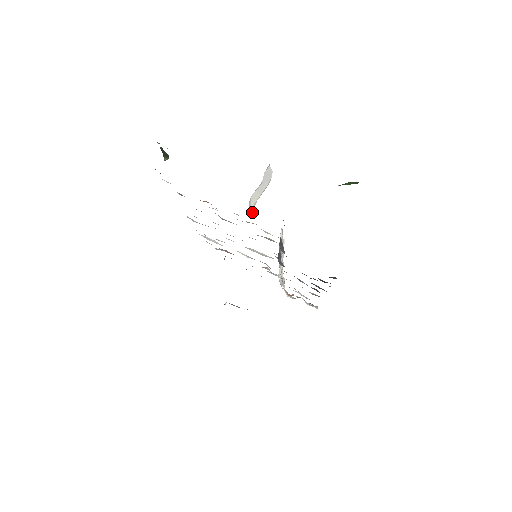
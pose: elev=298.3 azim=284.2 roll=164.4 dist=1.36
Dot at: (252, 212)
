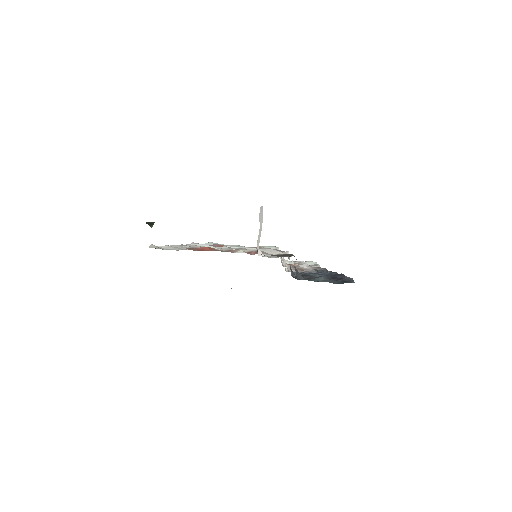
Dot at: (260, 254)
